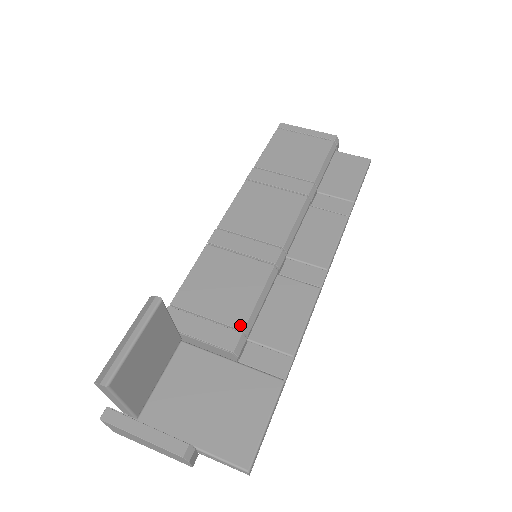
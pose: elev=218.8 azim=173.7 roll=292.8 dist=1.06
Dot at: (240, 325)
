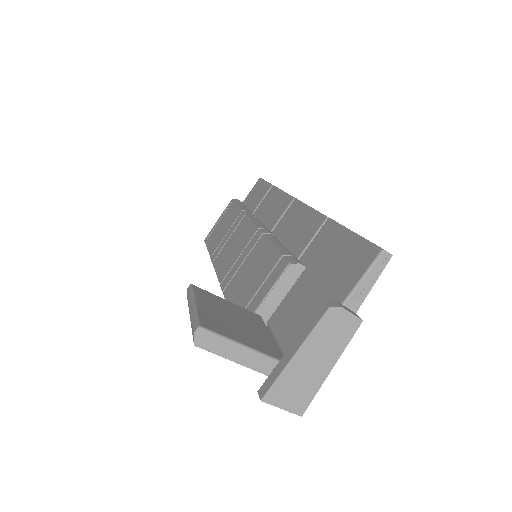
Dot at: (278, 258)
